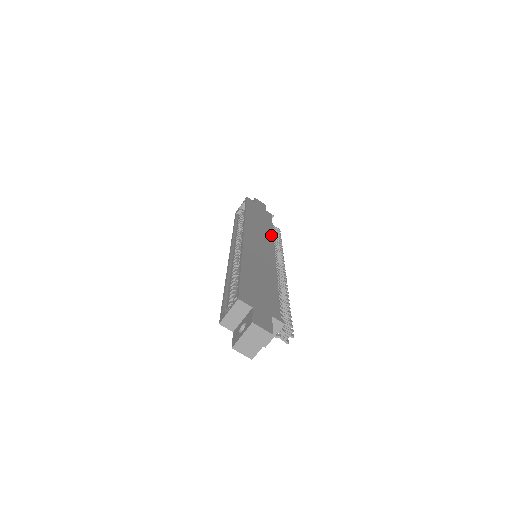
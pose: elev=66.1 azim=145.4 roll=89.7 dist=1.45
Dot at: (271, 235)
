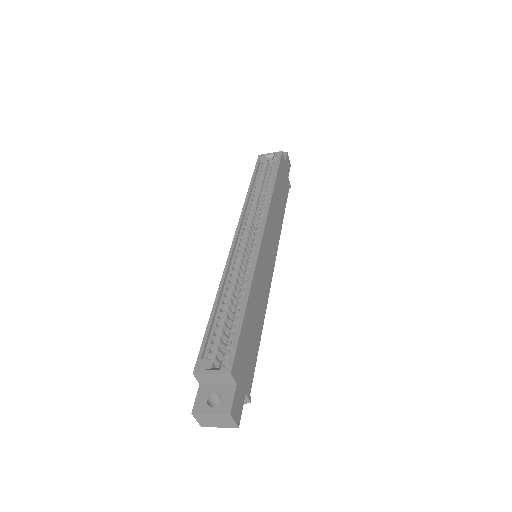
Dot at: (280, 229)
